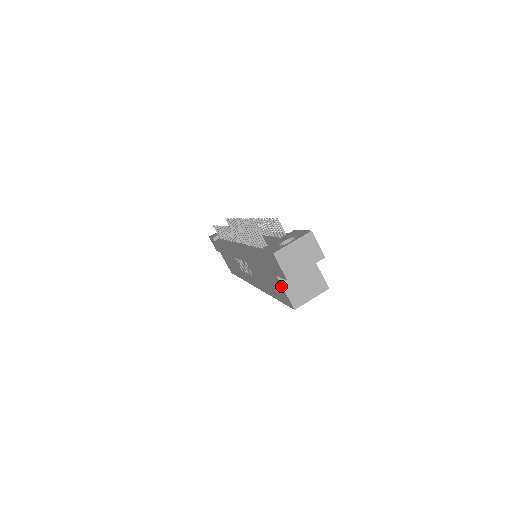
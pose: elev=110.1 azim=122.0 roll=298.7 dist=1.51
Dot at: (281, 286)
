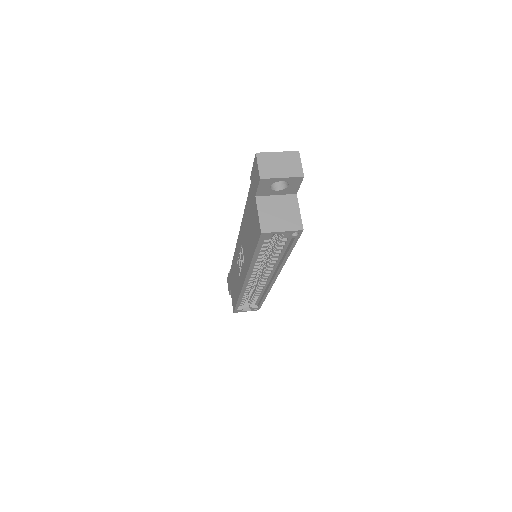
Dot at: (256, 209)
